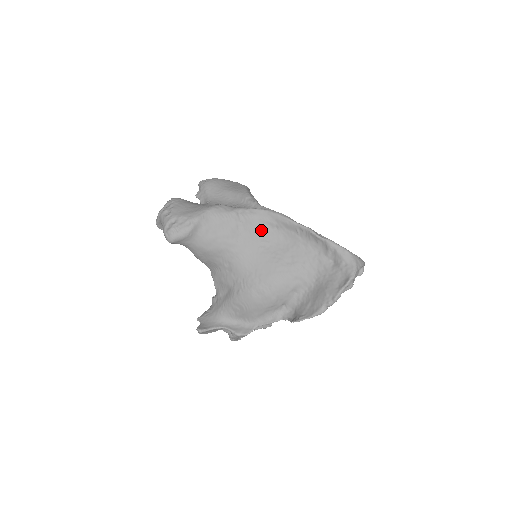
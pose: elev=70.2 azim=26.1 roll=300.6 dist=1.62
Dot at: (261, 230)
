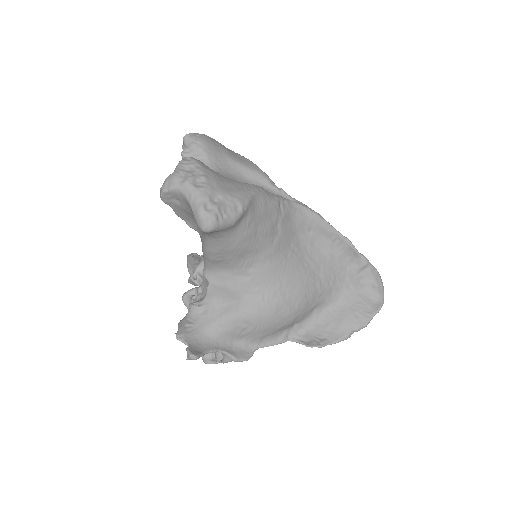
Dot at: (295, 230)
